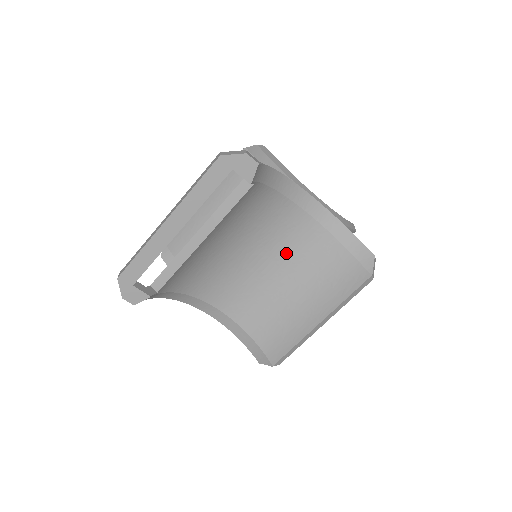
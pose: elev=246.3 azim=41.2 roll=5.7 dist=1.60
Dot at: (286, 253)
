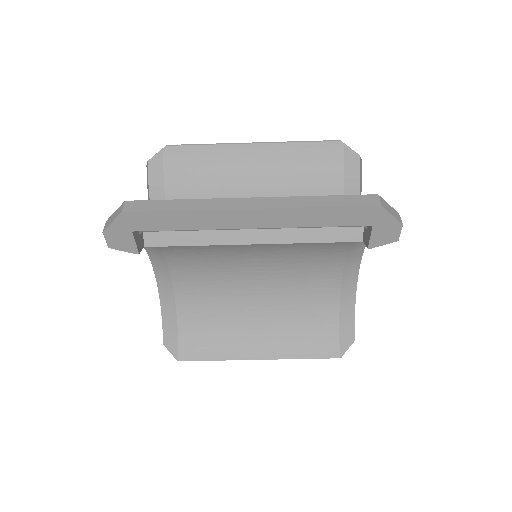
Dot at: (287, 279)
